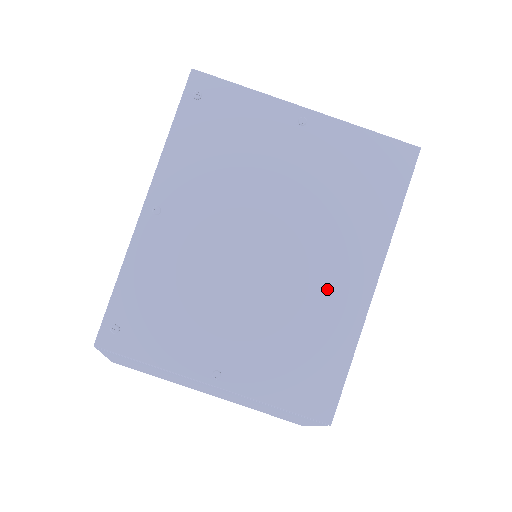
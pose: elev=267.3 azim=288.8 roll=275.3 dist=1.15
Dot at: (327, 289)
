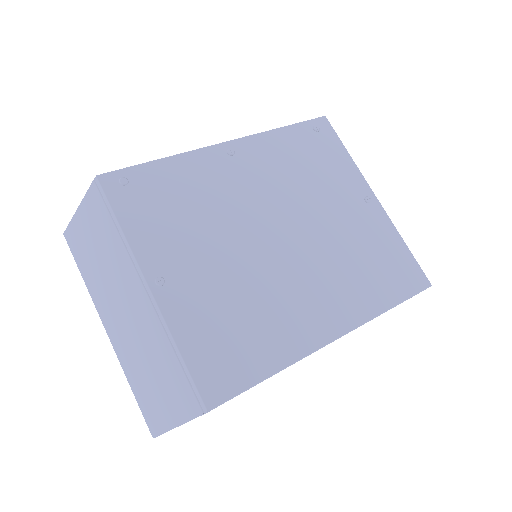
Dot at: (298, 307)
